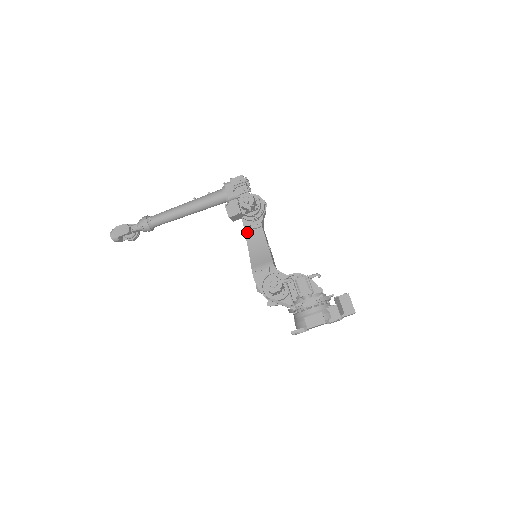
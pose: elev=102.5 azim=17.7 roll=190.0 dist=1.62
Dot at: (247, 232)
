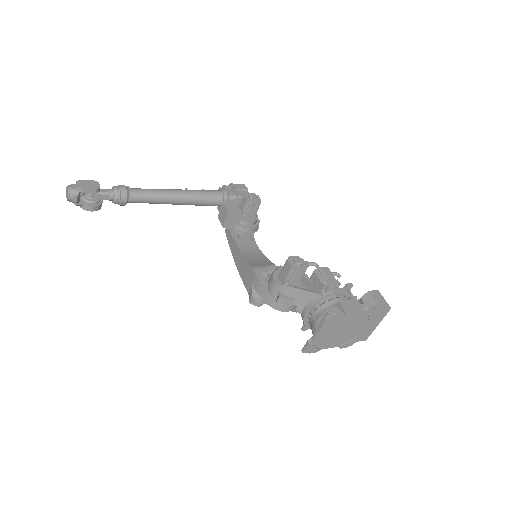
Dot at: (238, 241)
